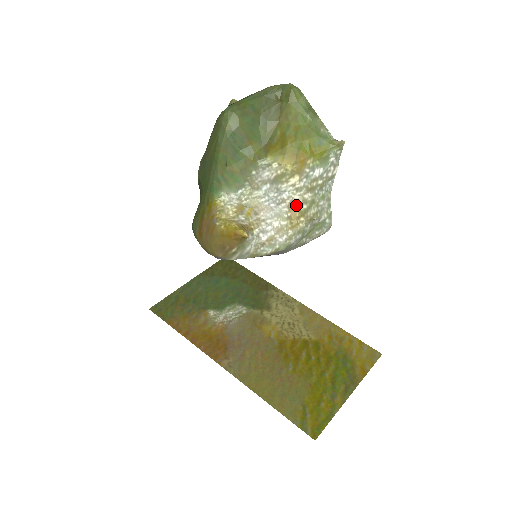
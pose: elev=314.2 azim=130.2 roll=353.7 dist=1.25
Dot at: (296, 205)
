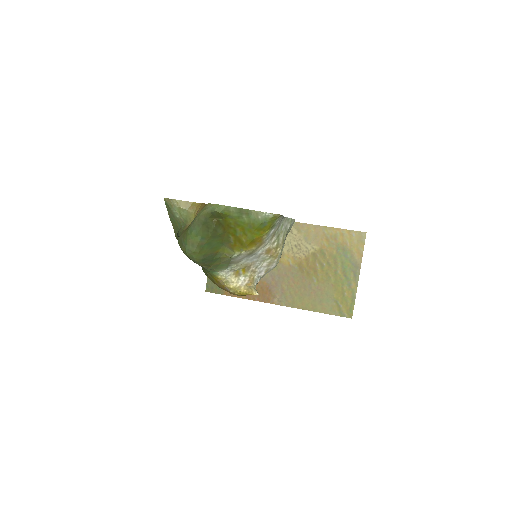
Dot at: (270, 249)
